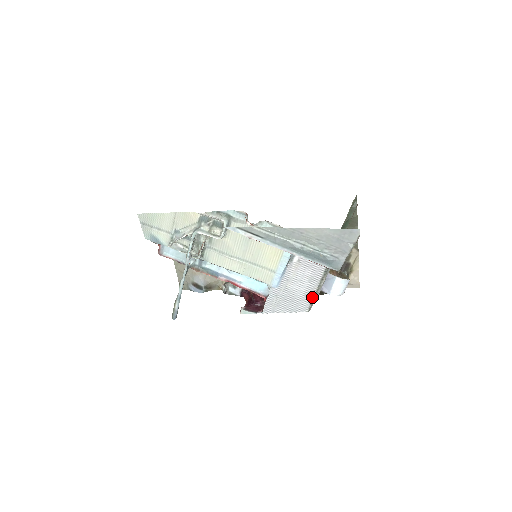
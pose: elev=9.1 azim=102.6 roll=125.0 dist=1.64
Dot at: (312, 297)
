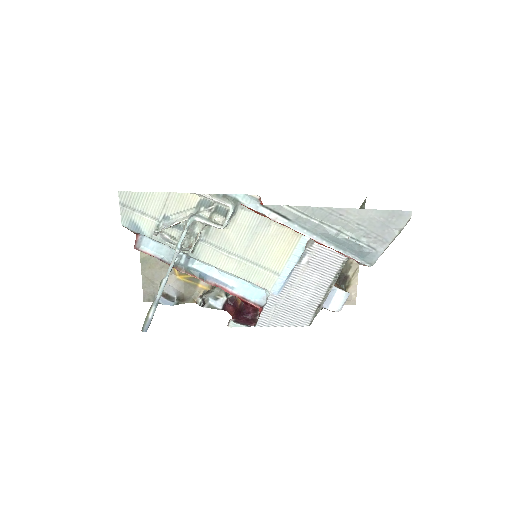
Dot at: (316, 308)
